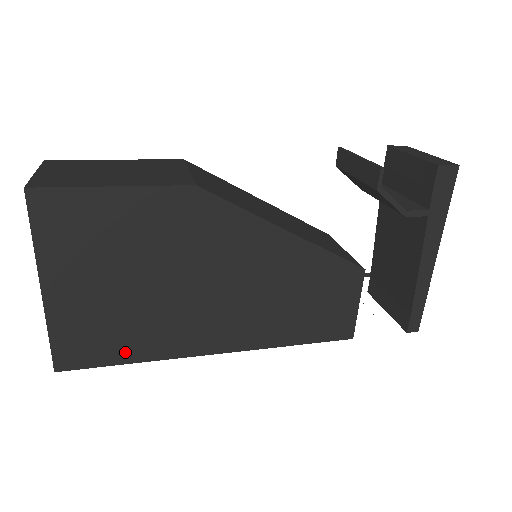
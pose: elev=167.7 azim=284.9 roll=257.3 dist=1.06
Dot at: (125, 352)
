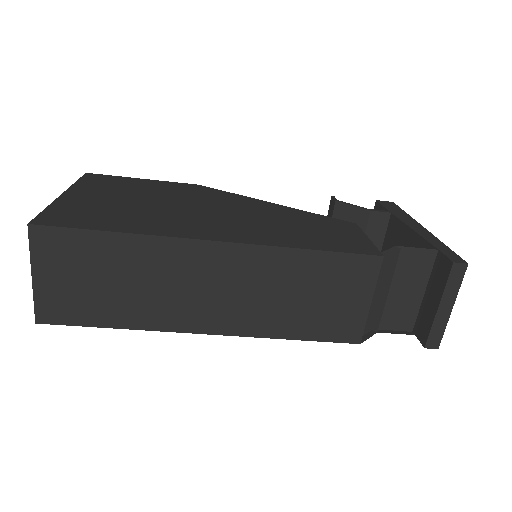
Dot at: (112, 226)
